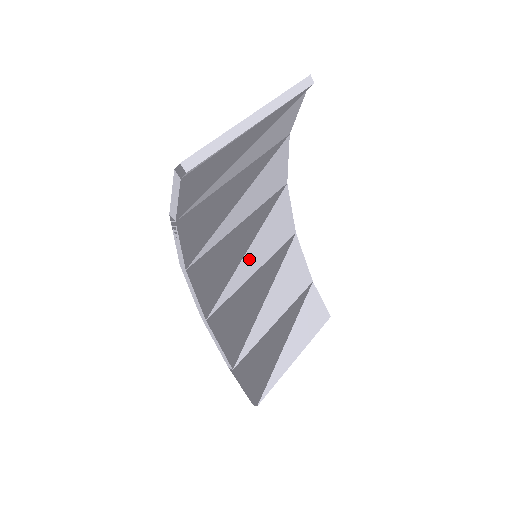
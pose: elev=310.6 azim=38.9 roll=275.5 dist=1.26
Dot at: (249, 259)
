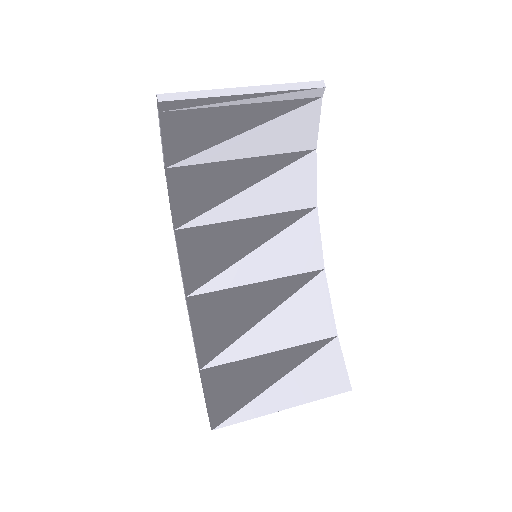
Dot at: (253, 262)
